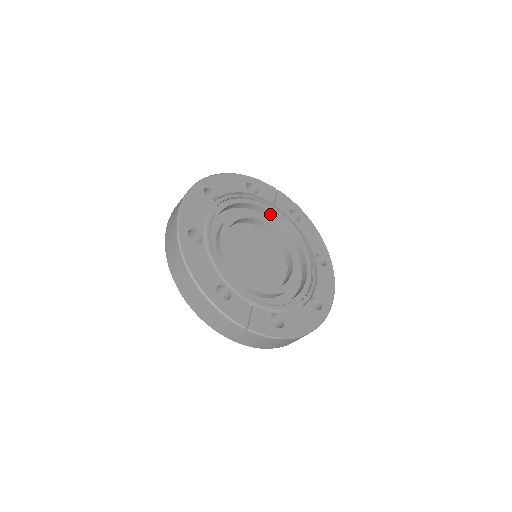
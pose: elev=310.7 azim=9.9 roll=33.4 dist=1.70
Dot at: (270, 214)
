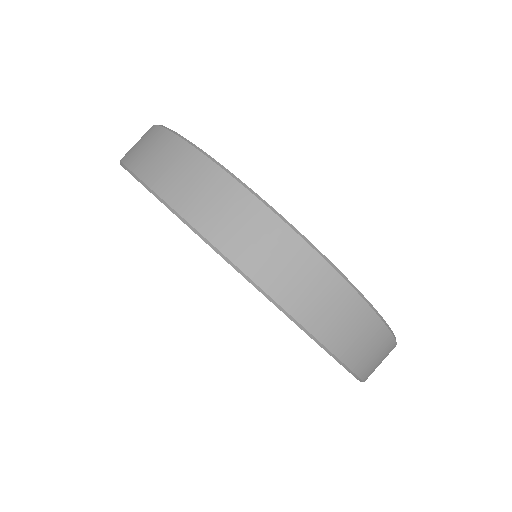
Dot at: occluded
